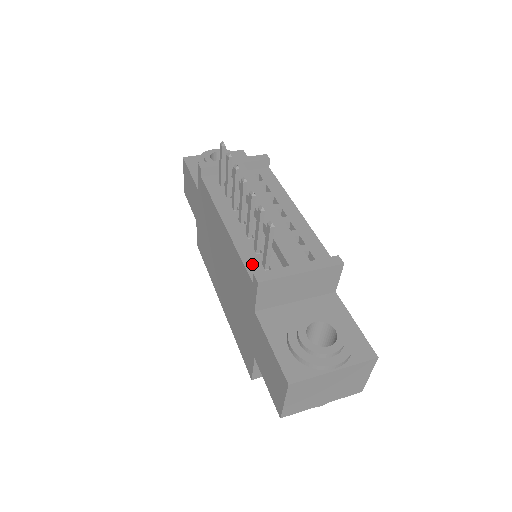
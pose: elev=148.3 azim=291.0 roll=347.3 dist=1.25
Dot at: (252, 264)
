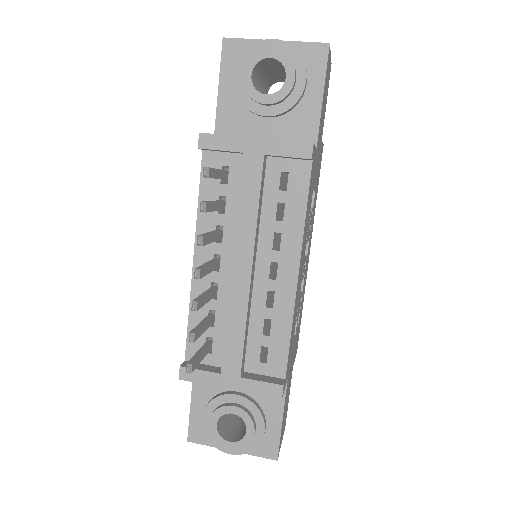
Dot at: occluded
